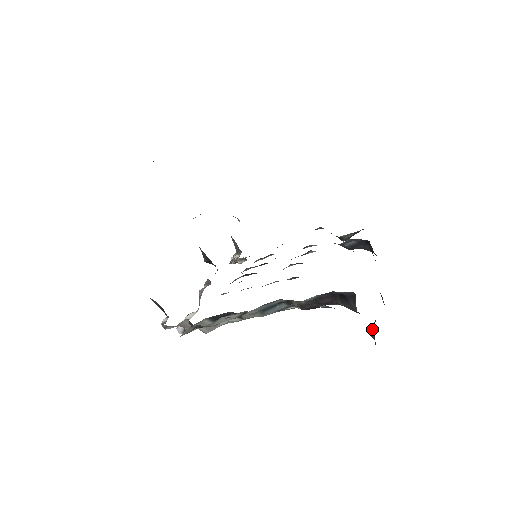
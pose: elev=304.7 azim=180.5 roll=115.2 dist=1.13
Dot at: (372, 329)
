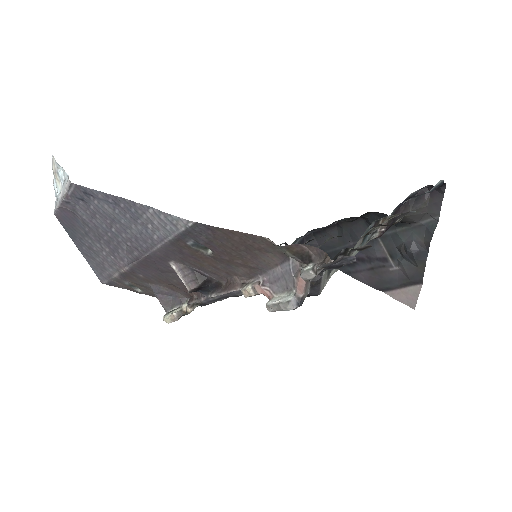
Dot at: (432, 225)
